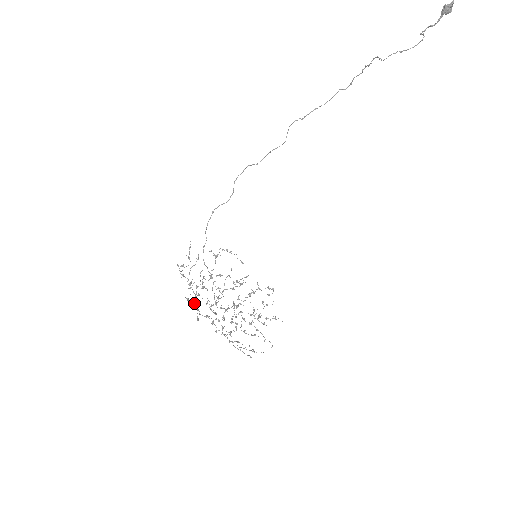
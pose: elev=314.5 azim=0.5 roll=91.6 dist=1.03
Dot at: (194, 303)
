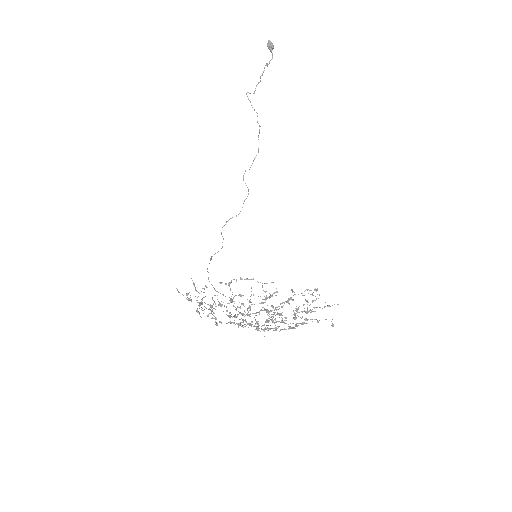
Dot at: occluded
